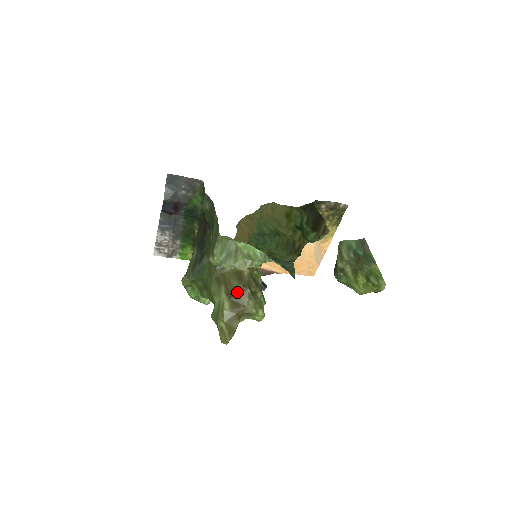
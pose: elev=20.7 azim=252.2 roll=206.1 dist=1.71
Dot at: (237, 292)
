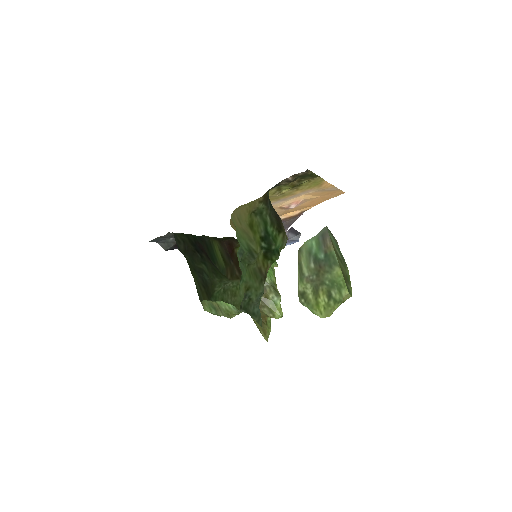
Dot at: occluded
